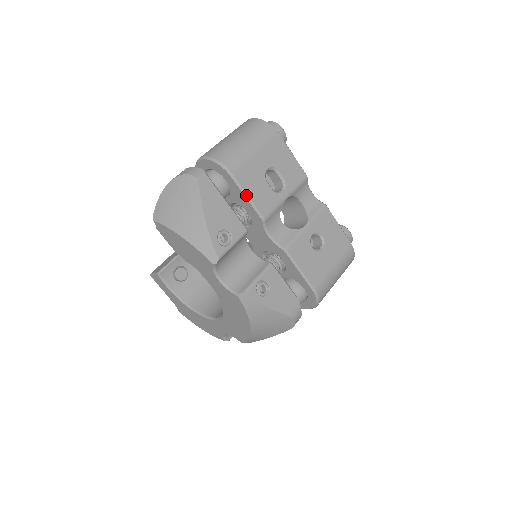
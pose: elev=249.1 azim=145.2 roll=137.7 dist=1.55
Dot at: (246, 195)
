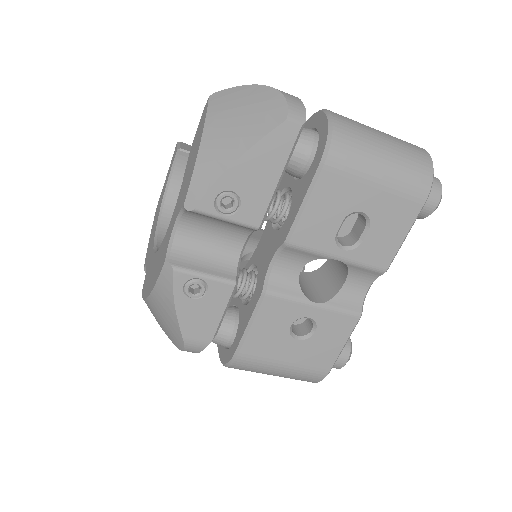
Dot at: (305, 201)
